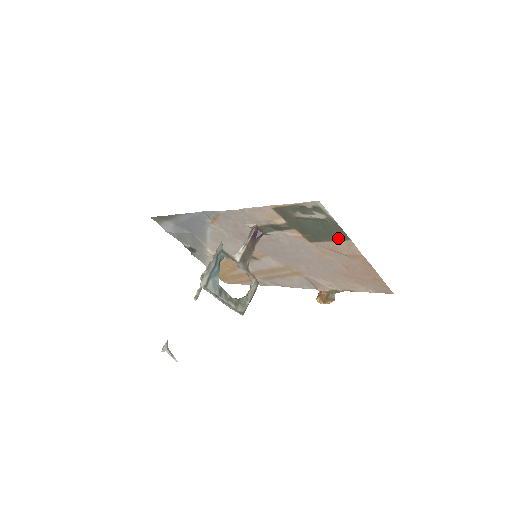
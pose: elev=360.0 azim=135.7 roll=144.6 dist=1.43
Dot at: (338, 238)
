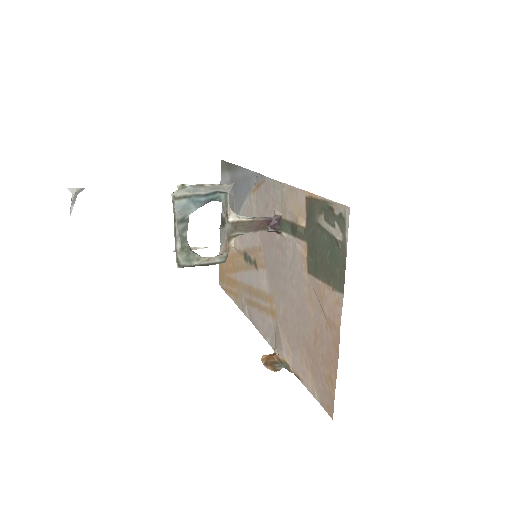
Dot at: (334, 283)
